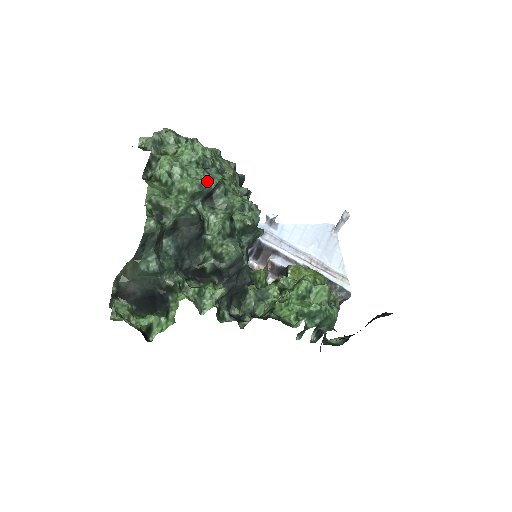
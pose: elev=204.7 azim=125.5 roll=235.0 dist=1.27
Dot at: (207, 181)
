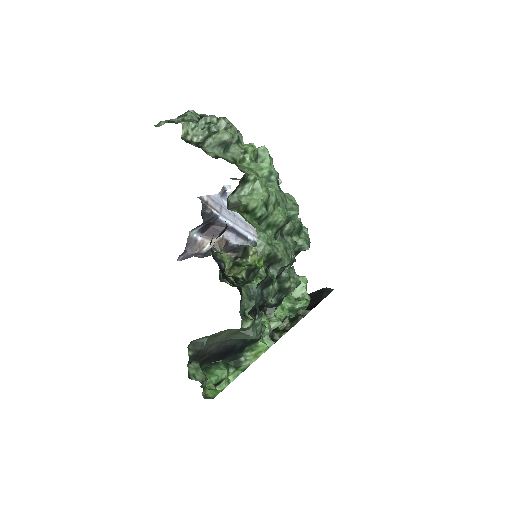
Dot at: (298, 213)
